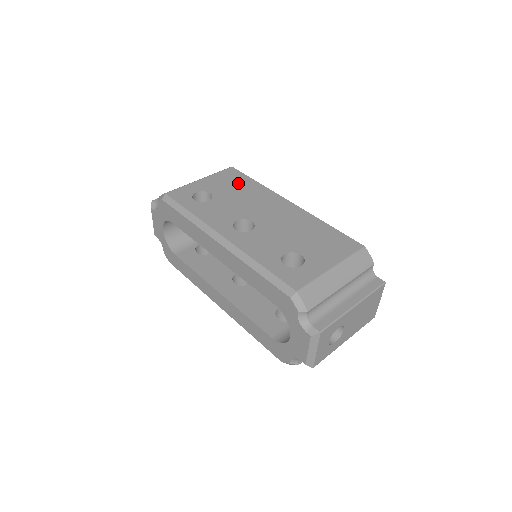
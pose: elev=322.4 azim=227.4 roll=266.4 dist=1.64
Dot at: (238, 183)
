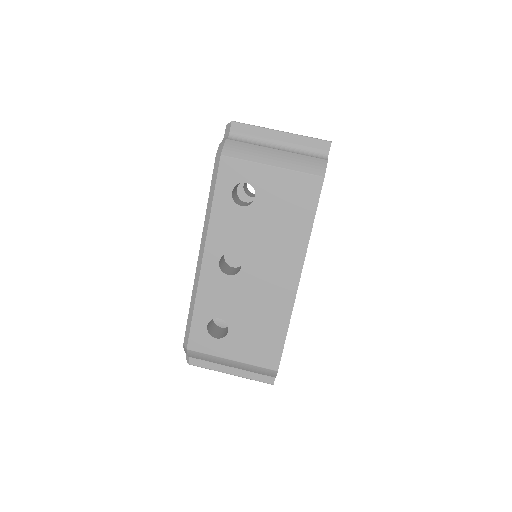
Dot at: (295, 209)
